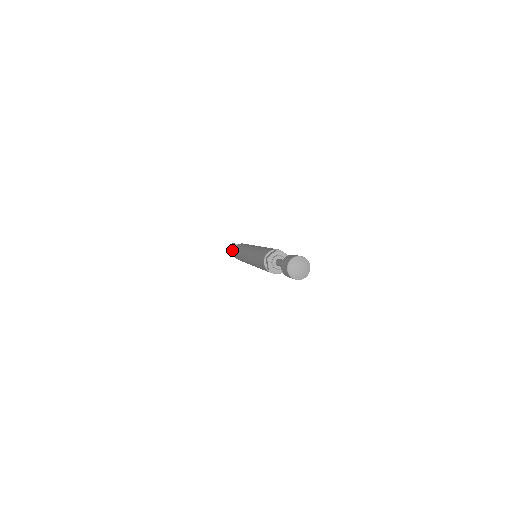
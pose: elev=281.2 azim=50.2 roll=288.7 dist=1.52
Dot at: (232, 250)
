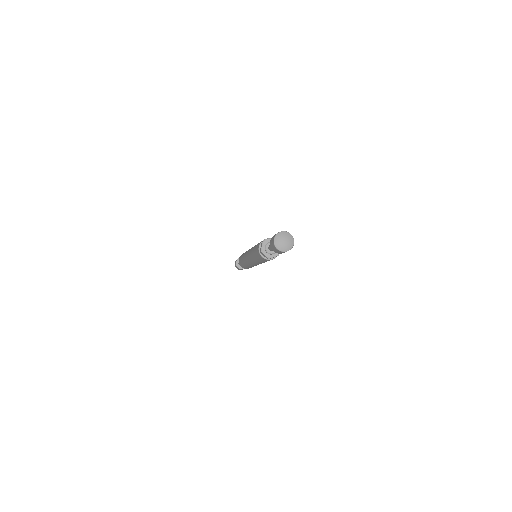
Dot at: occluded
